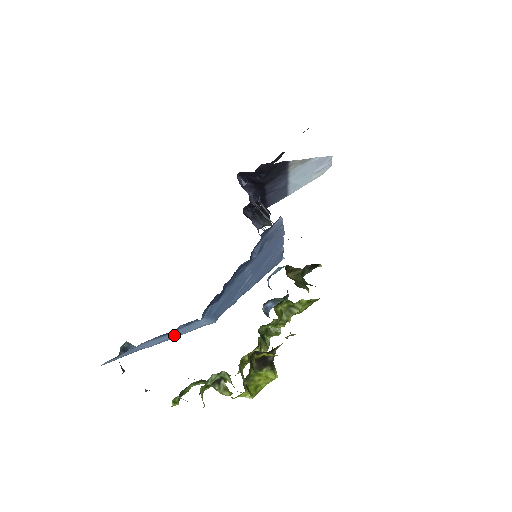
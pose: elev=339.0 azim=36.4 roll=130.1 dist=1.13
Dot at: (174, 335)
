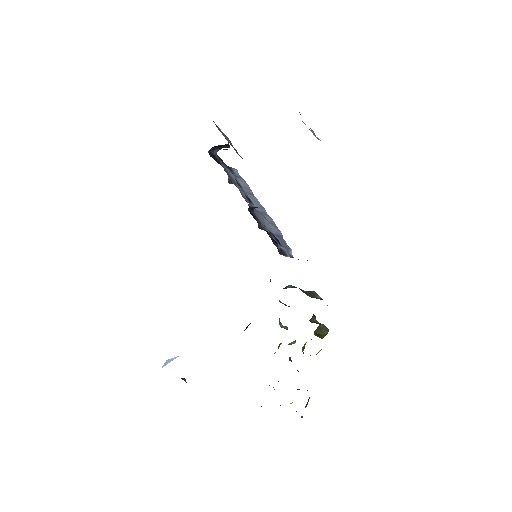
Dot at: occluded
